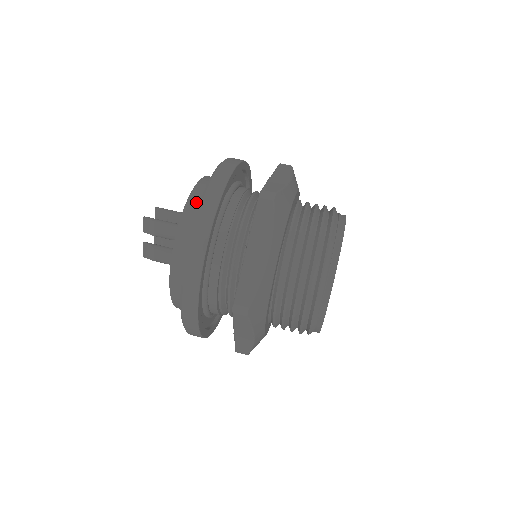
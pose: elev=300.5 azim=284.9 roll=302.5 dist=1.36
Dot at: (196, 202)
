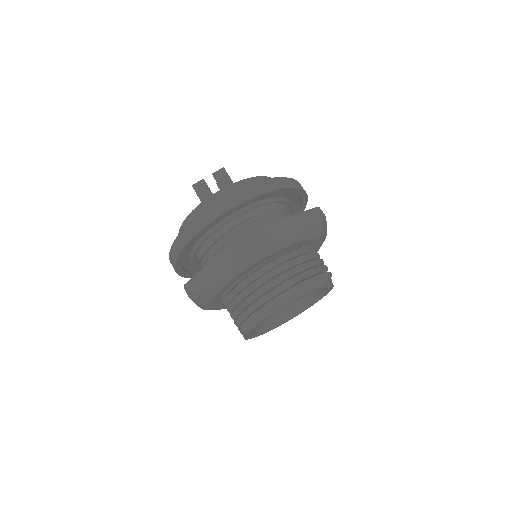
Dot at: occluded
